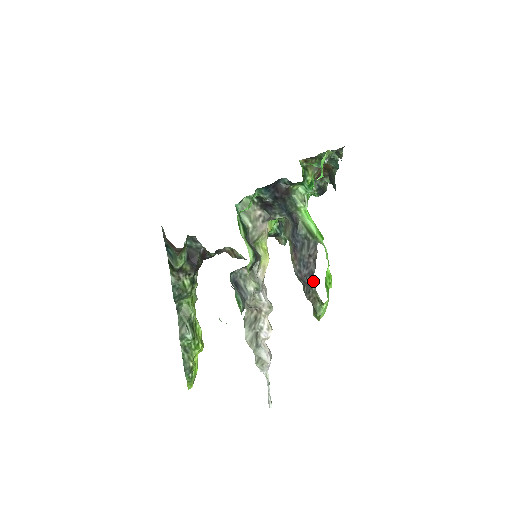
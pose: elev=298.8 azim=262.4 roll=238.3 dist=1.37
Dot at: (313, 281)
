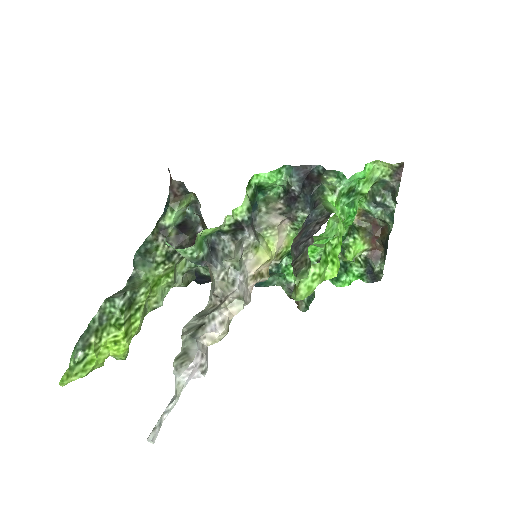
Dot at: (309, 243)
